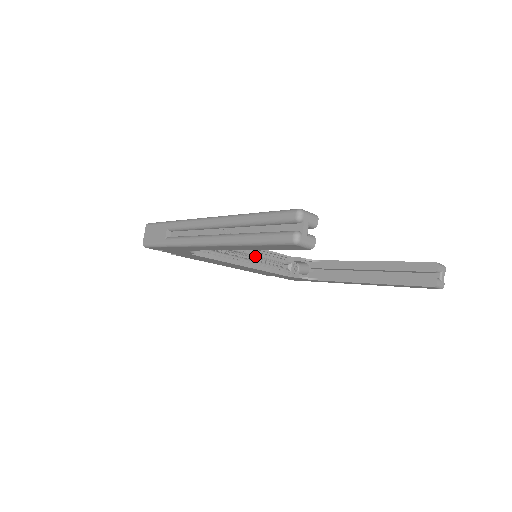
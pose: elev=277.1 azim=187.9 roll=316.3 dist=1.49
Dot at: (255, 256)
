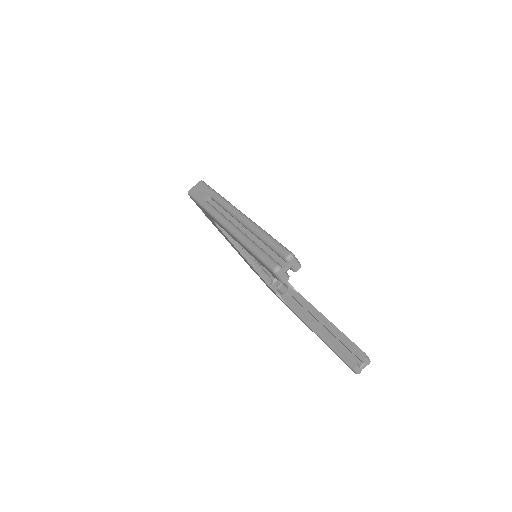
Dot at: occluded
